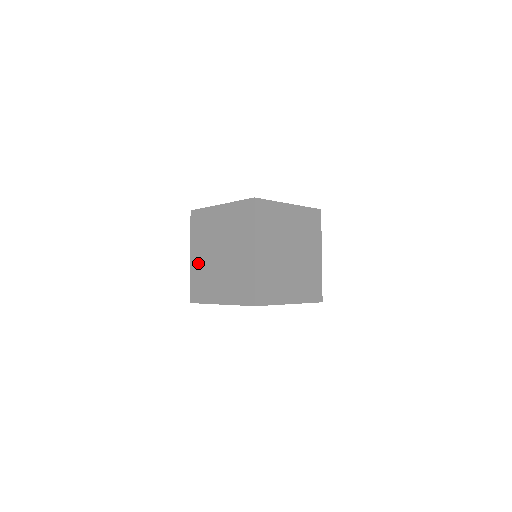
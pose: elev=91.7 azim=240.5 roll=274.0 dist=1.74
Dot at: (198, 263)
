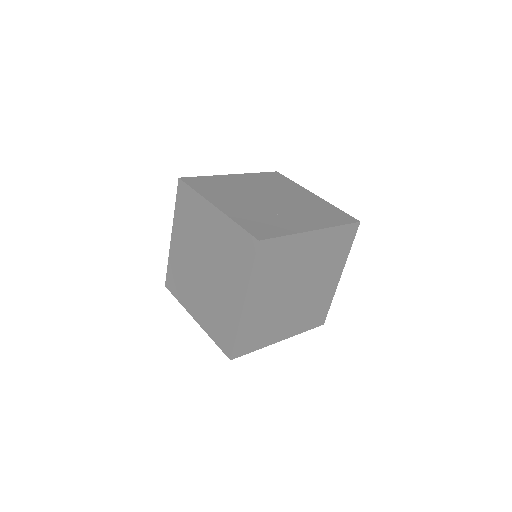
Dot at: (178, 252)
